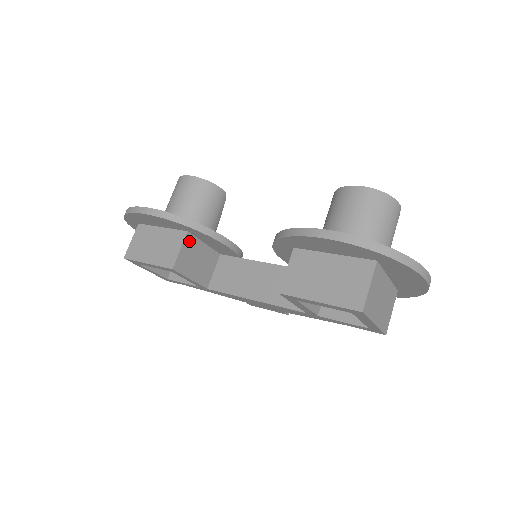
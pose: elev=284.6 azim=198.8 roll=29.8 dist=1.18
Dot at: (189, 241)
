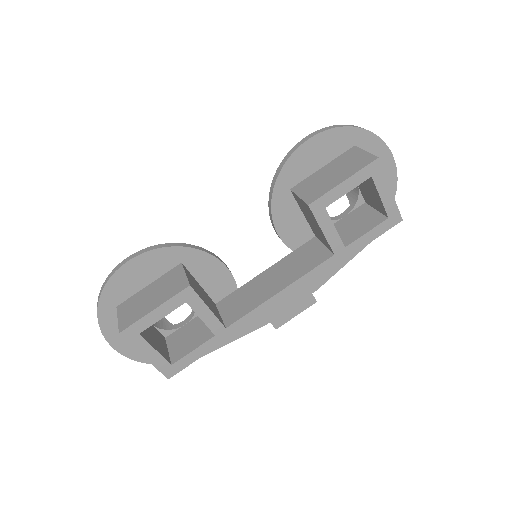
Dot at: (187, 272)
